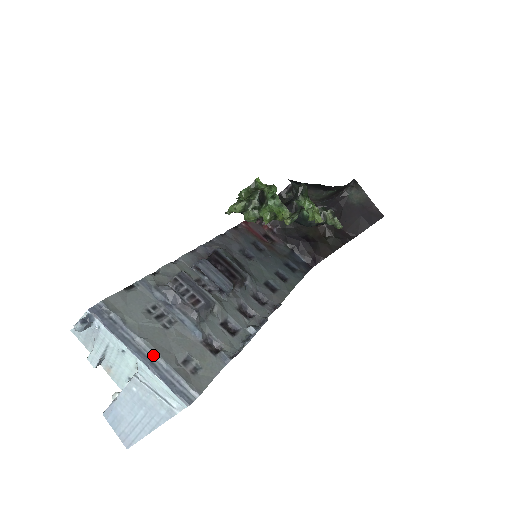
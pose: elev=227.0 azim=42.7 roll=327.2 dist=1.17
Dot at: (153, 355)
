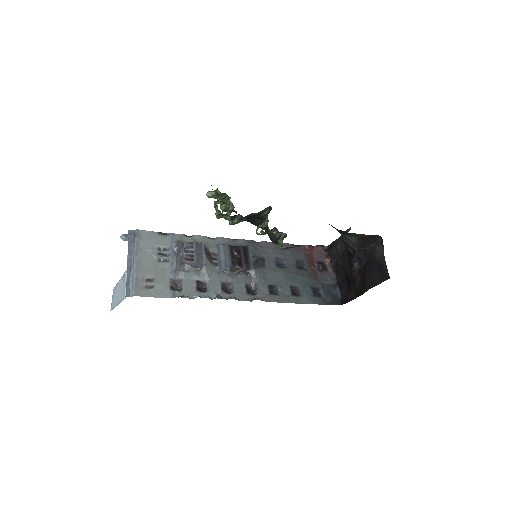
Dot at: (134, 265)
